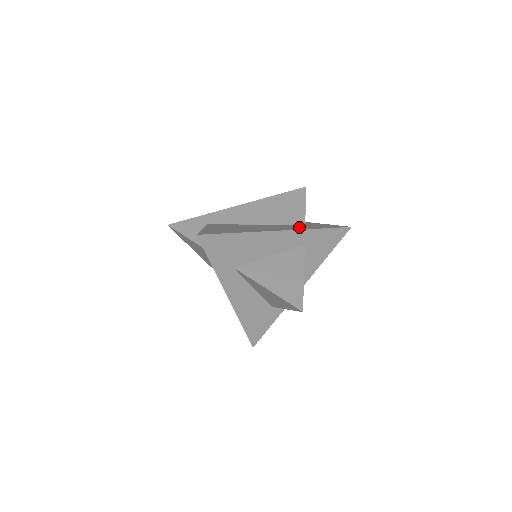
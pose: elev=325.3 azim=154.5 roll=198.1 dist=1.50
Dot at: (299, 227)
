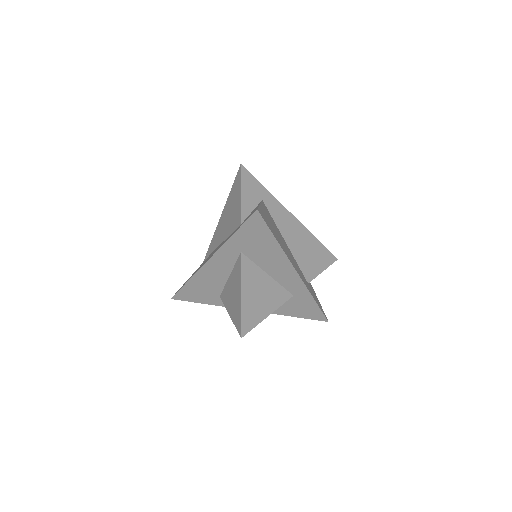
Dot at: (306, 282)
